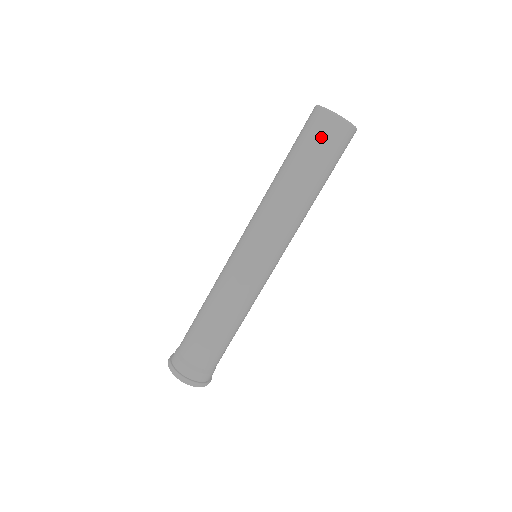
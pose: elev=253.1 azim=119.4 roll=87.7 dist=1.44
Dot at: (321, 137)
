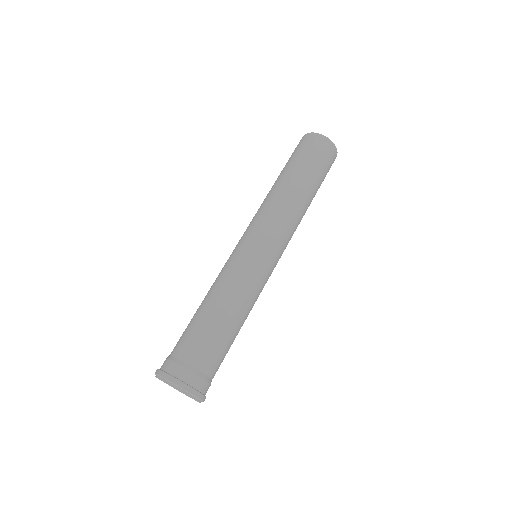
Dot at: (315, 151)
